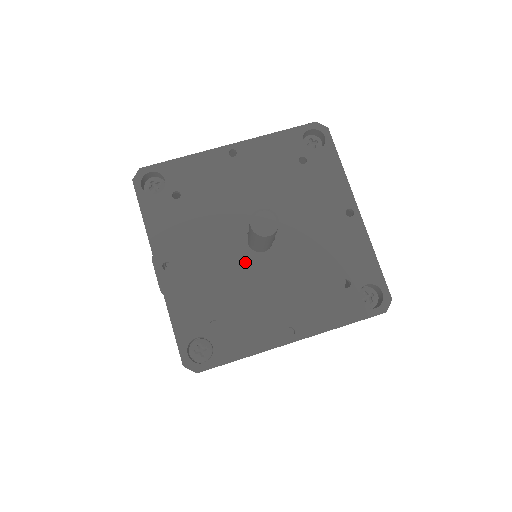
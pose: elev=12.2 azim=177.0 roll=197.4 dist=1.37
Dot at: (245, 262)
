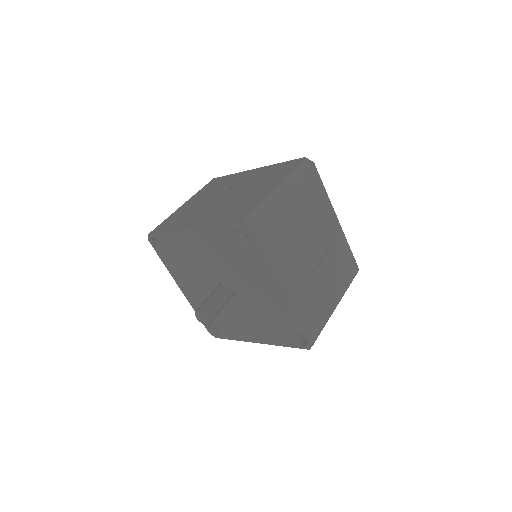
Dot at: occluded
